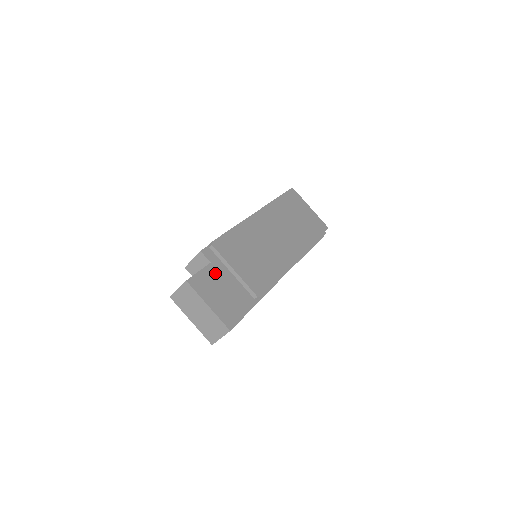
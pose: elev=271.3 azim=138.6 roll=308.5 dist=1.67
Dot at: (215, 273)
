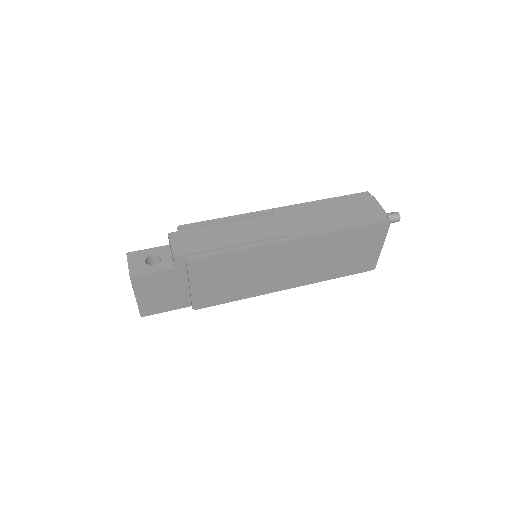
Dot at: (171, 277)
